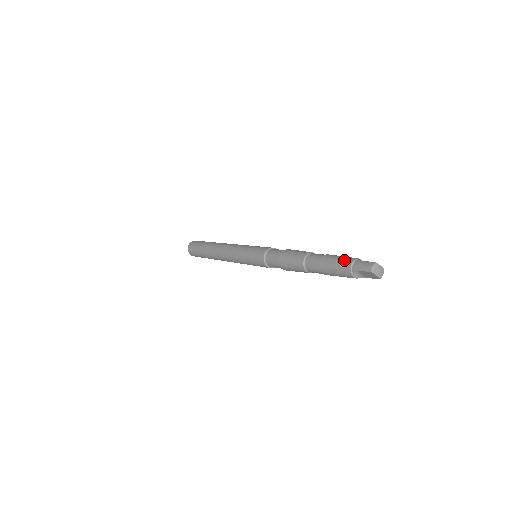
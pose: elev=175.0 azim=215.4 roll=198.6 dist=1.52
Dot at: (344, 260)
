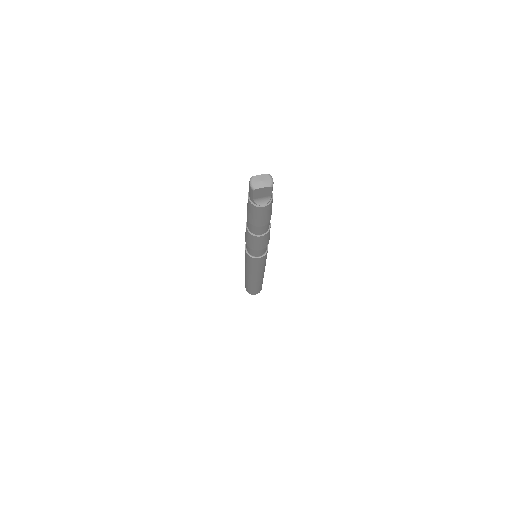
Dot at: occluded
